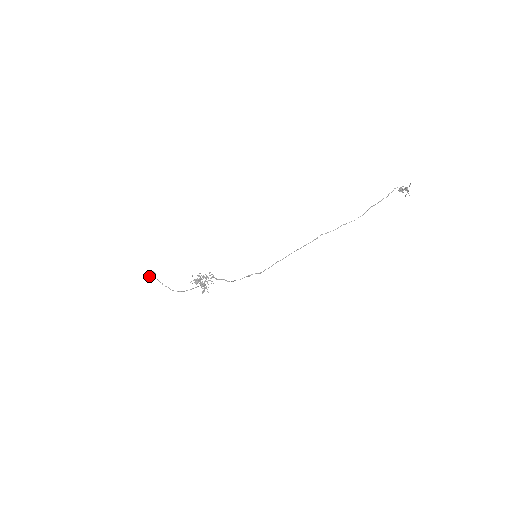
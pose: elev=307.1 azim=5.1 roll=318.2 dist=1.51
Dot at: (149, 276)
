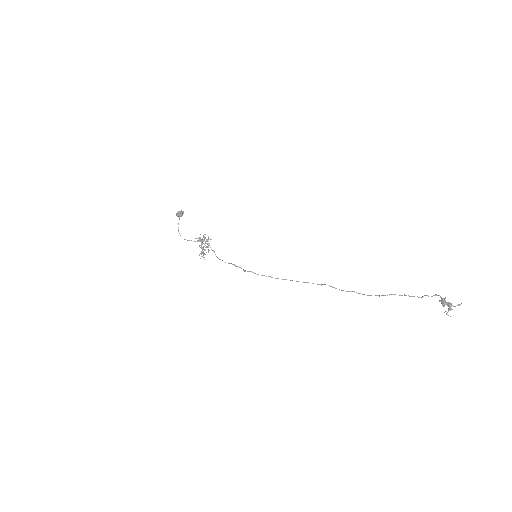
Dot at: (177, 212)
